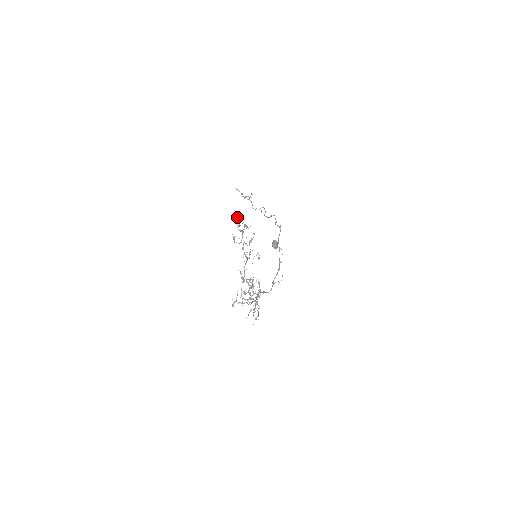
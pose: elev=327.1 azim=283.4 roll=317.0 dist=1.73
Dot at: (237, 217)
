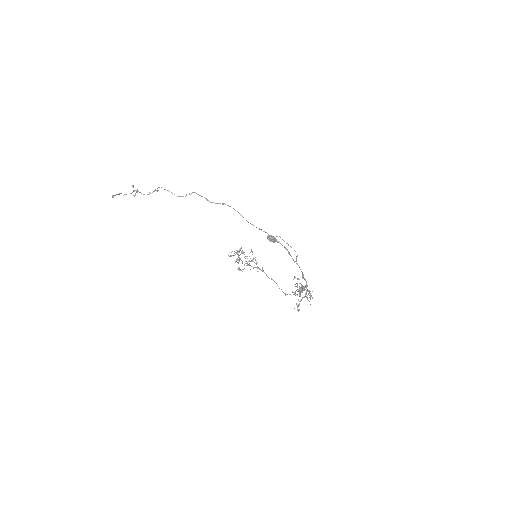
Dot at: occluded
